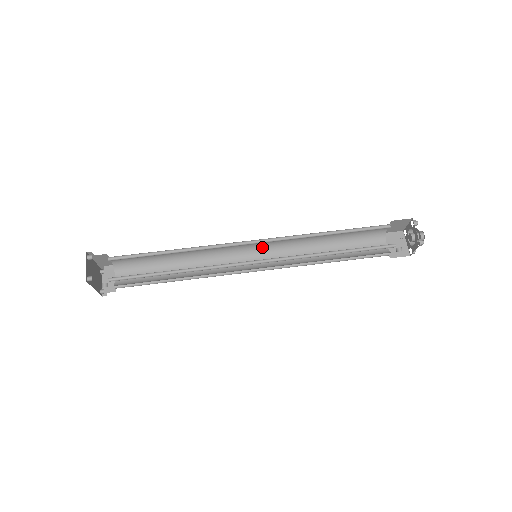
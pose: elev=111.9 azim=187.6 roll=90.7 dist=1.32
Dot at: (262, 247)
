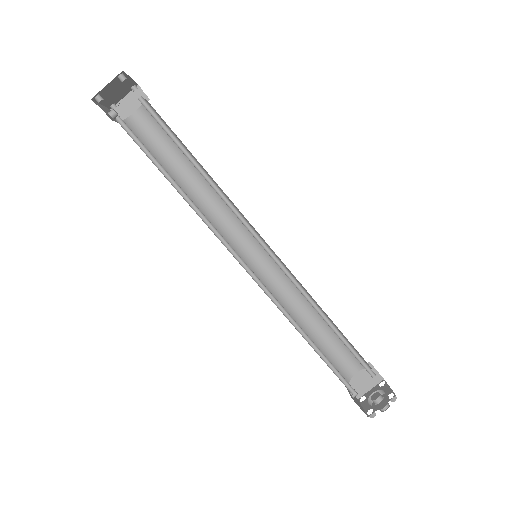
Dot at: occluded
